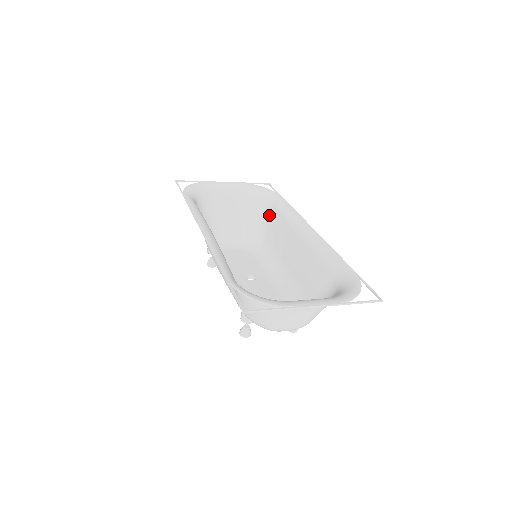
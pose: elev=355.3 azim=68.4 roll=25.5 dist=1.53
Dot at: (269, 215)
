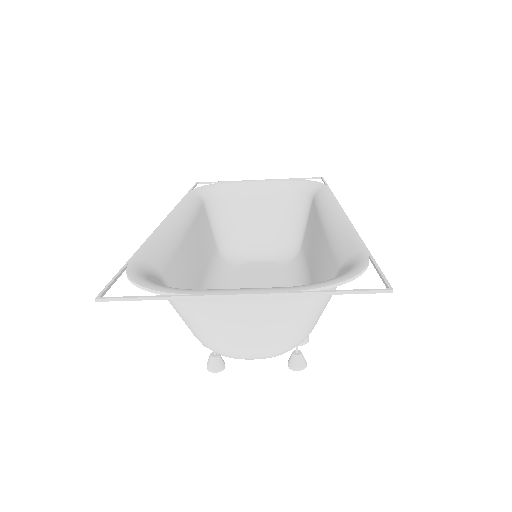
Dot at: (308, 212)
